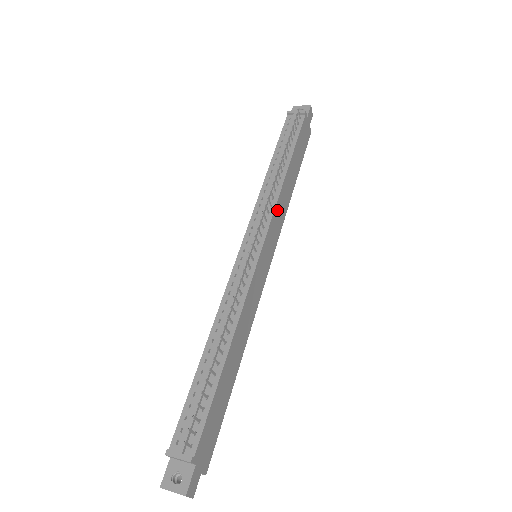
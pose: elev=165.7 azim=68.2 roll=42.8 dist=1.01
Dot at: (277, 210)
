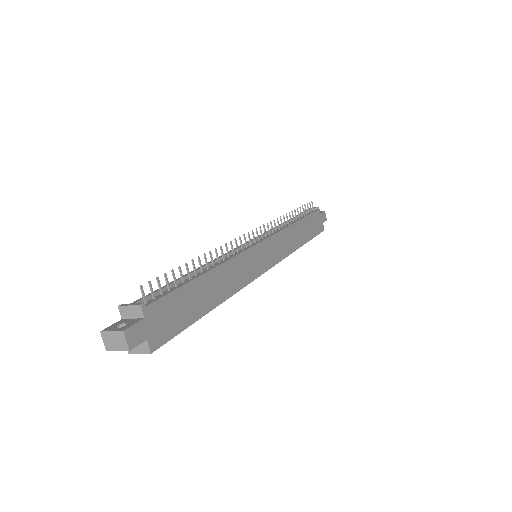
Dot at: (282, 236)
